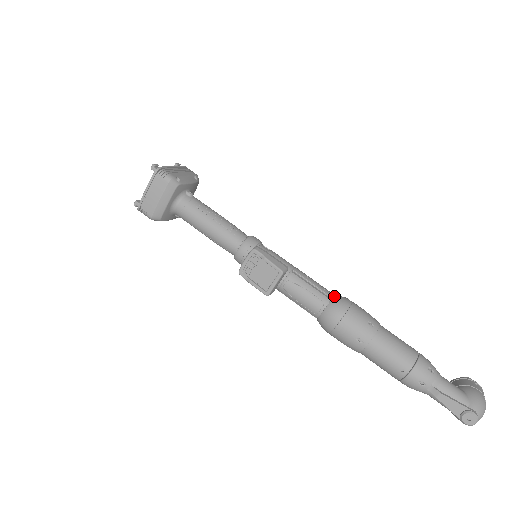
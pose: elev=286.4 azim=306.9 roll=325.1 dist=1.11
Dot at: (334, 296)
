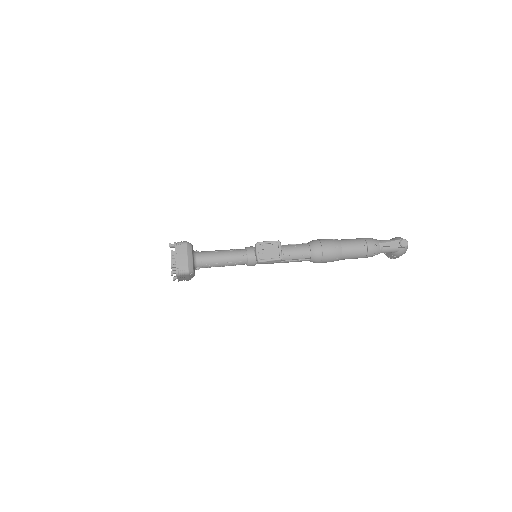
Dot at: (308, 243)
